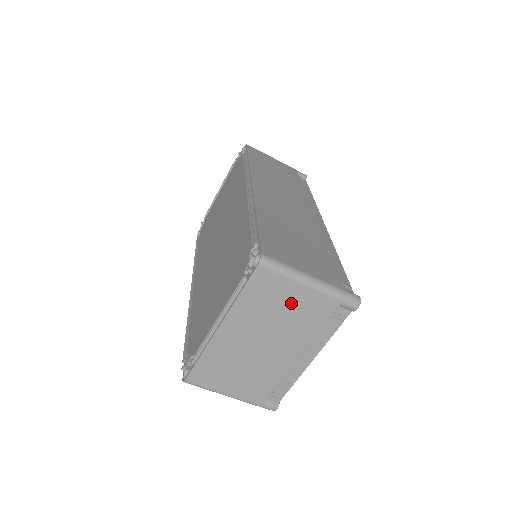
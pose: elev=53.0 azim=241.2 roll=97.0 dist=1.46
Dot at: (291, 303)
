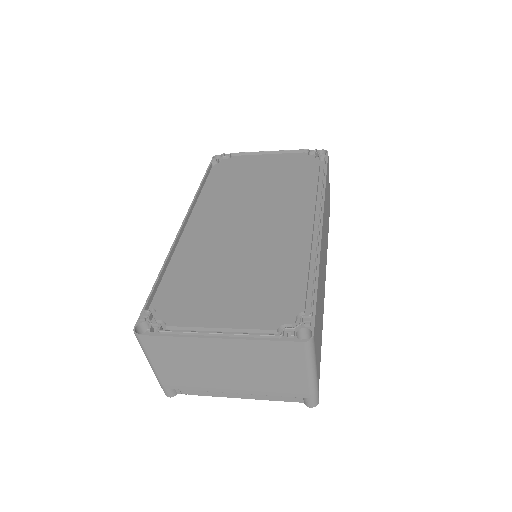
Dot at: (284, 372)
